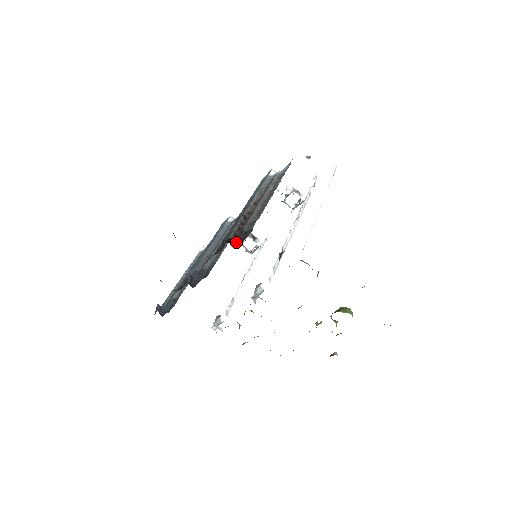
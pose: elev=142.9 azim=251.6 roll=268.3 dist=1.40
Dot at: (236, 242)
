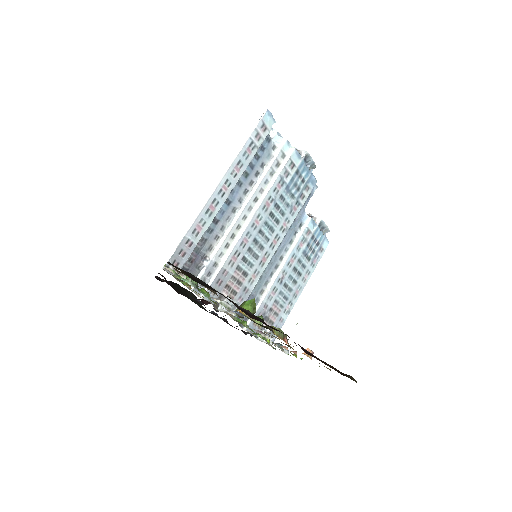
Dot at: occluded
